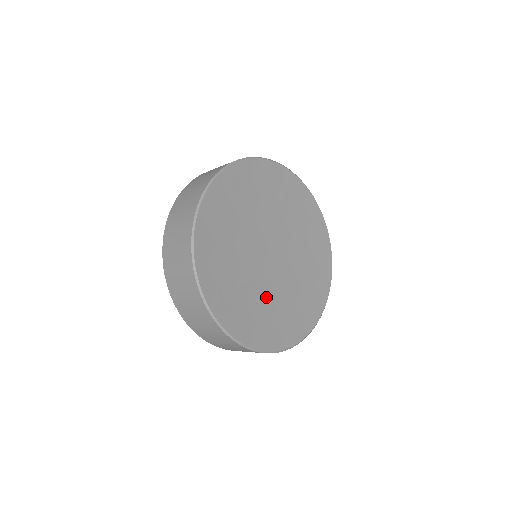
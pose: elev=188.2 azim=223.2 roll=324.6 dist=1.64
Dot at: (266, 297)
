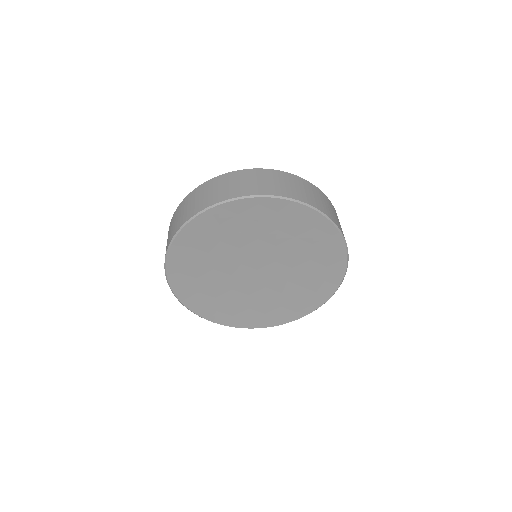
Dot at: (267, 297)
